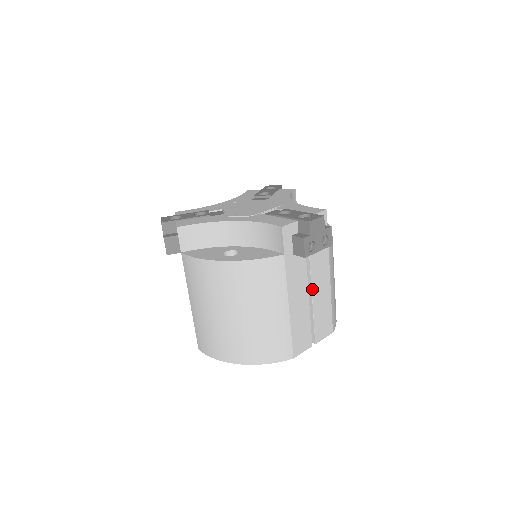
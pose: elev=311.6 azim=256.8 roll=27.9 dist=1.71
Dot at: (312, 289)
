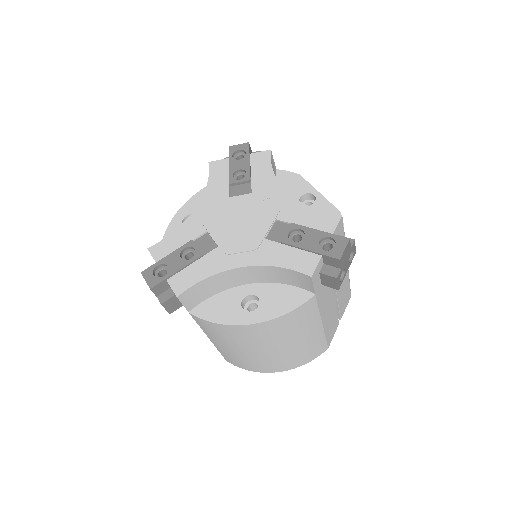
Dot at: occluded
